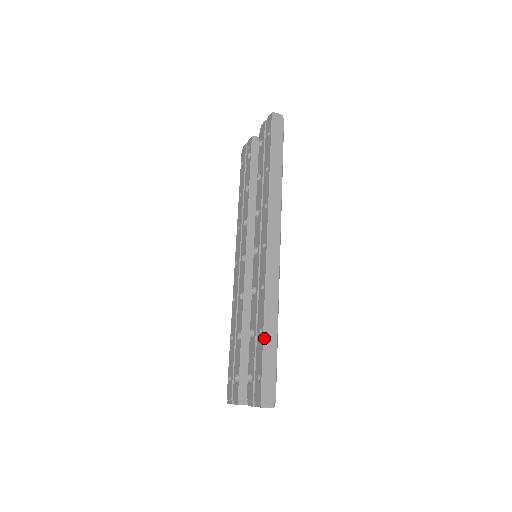
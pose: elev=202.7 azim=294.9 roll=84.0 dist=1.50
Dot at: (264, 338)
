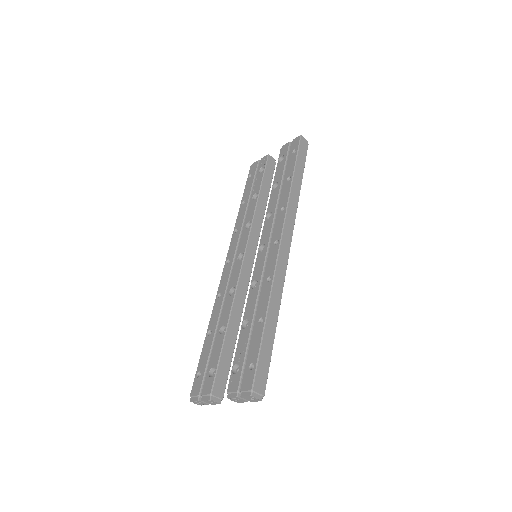
Dot at: (265, 326)
